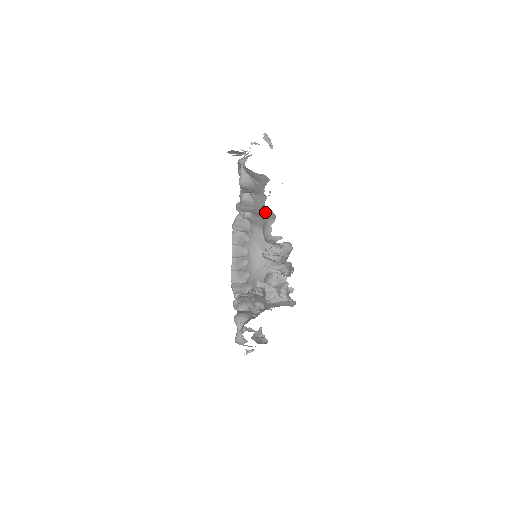
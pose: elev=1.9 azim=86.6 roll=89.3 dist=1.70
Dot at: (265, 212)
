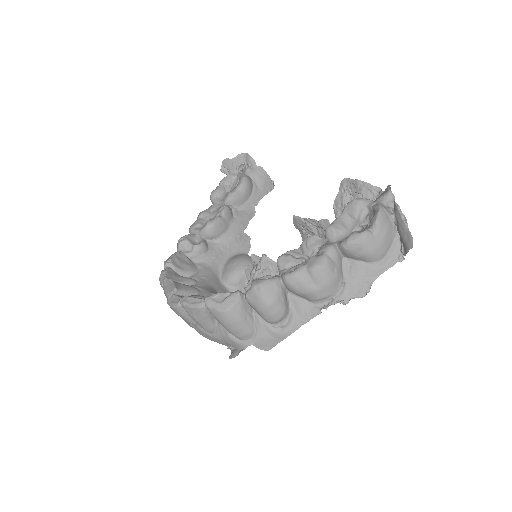
Dot at: (241, 238)
